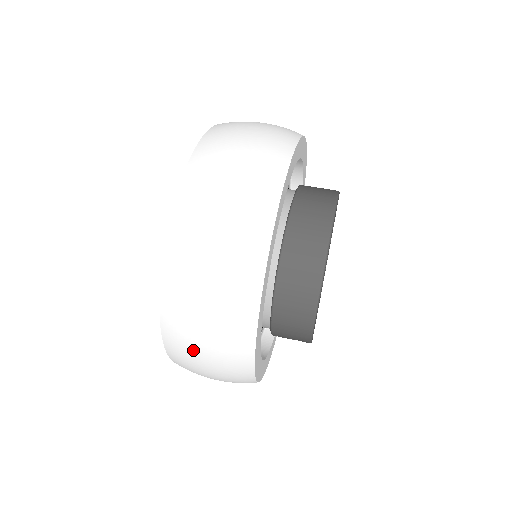
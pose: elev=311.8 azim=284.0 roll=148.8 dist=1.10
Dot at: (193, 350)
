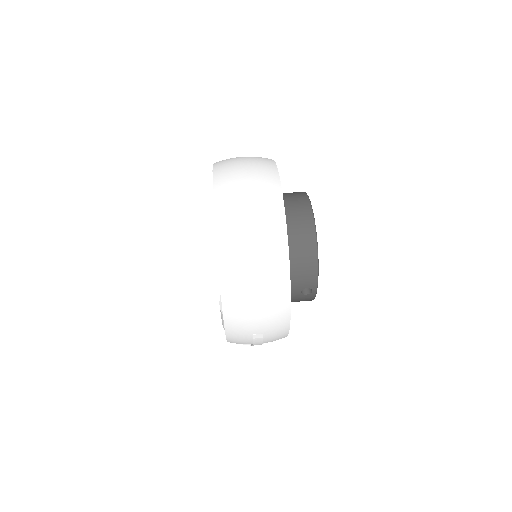
Dot at: (246, 276)
